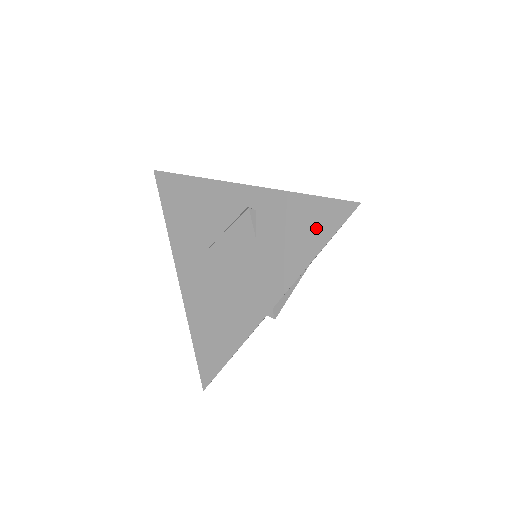
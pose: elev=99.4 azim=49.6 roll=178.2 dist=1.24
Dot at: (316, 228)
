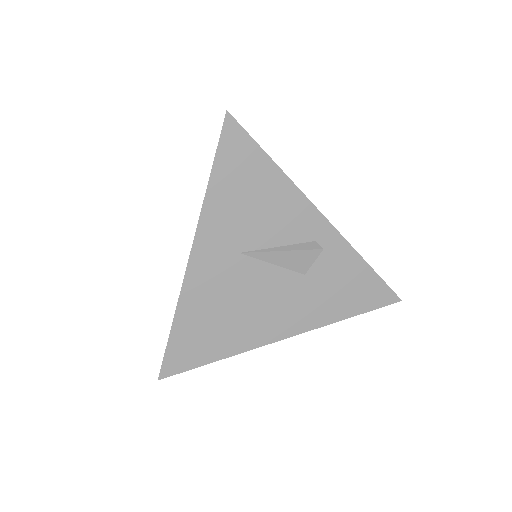
Dot at: (360, 298)
